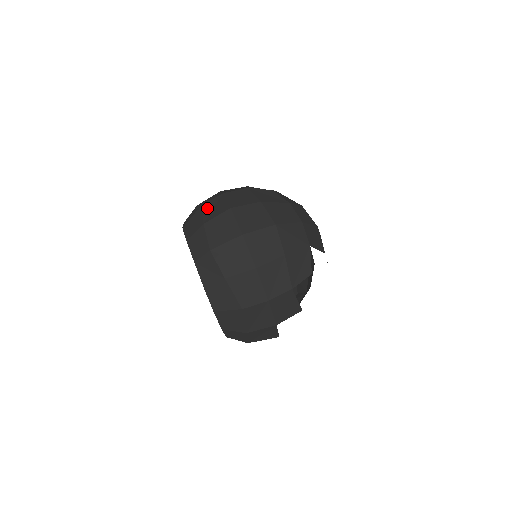
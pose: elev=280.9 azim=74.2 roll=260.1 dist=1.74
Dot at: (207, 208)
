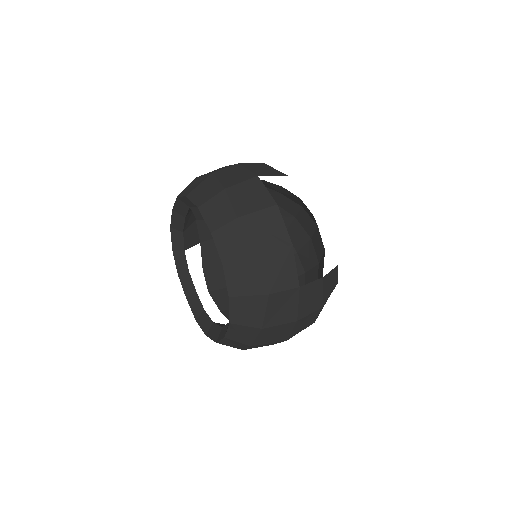
Dot at: occluded
